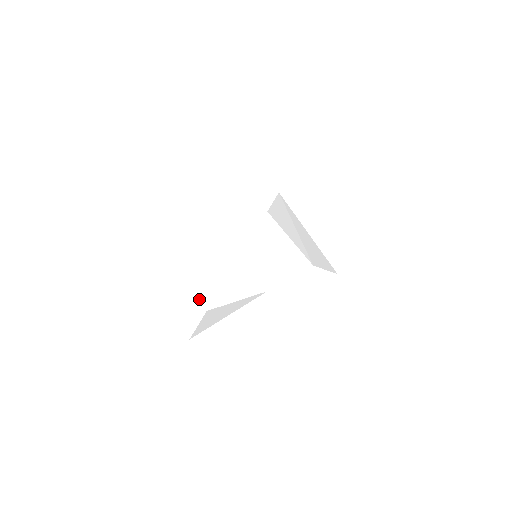
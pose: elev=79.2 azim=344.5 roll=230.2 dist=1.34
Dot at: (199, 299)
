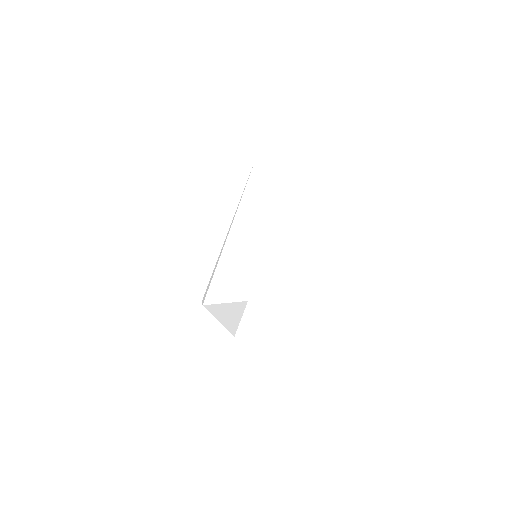
Dot at: (244, 260)
